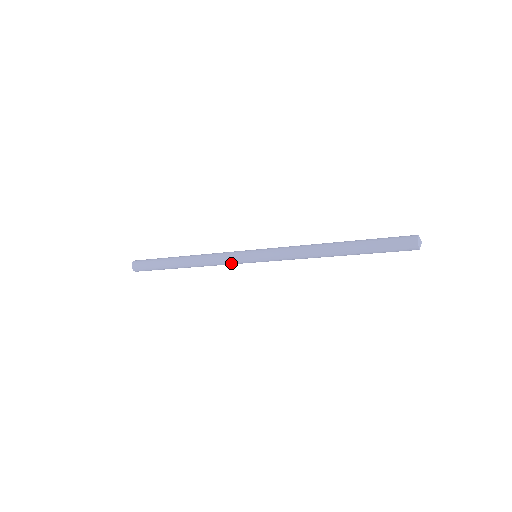
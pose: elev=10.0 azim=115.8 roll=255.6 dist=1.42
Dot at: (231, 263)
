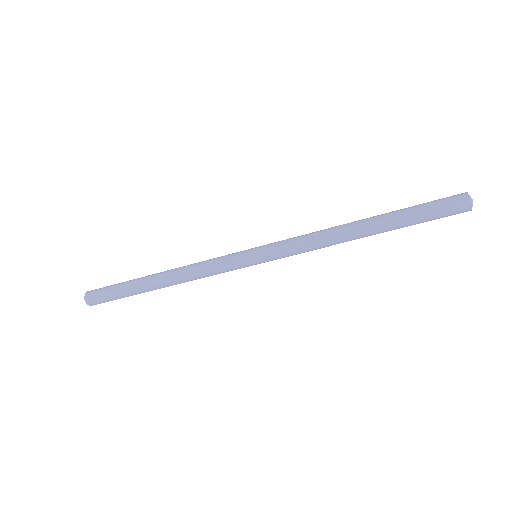
Dot at: (221, 265)
